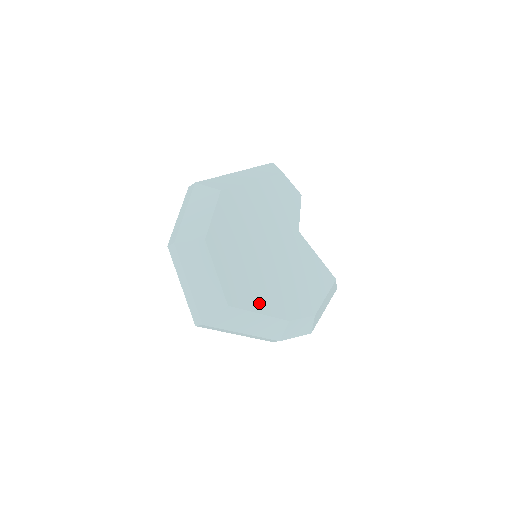
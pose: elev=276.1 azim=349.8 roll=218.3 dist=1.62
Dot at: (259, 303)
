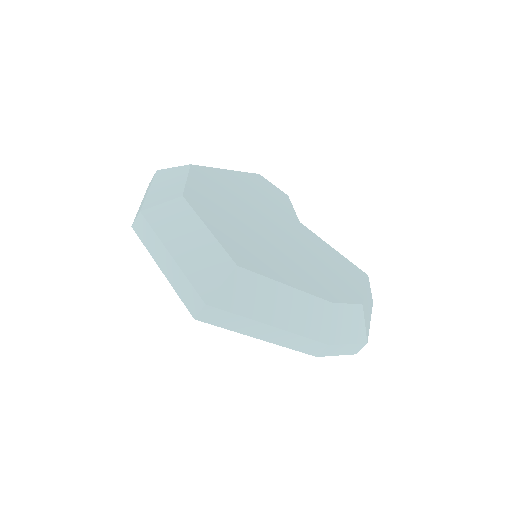
Dot at: (281, 274)
